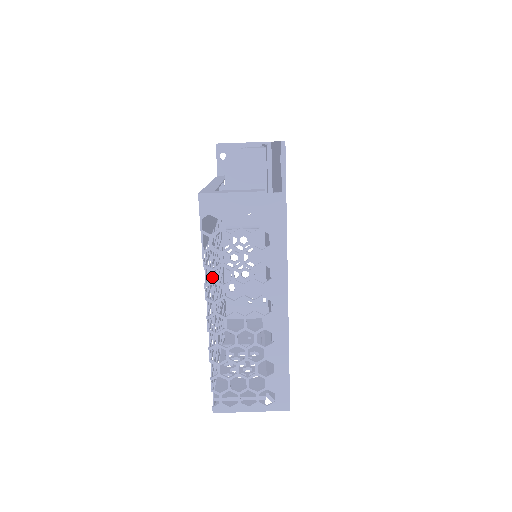
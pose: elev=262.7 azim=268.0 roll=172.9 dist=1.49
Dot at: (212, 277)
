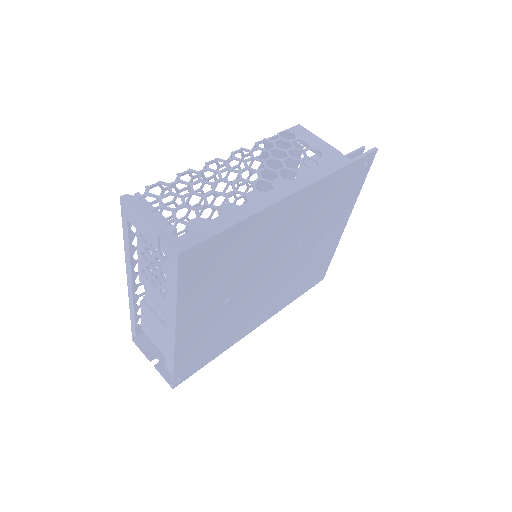
Dot at: (253, 149)
